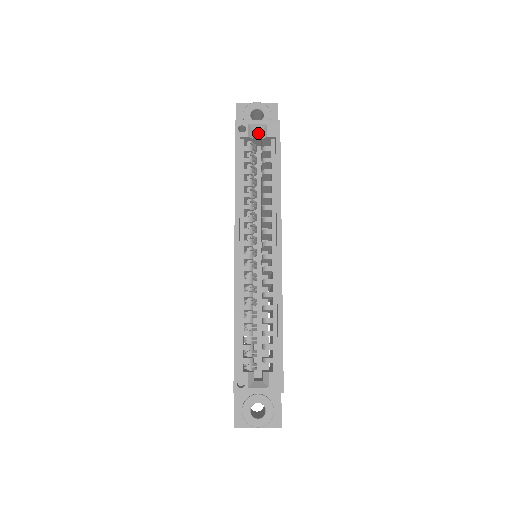
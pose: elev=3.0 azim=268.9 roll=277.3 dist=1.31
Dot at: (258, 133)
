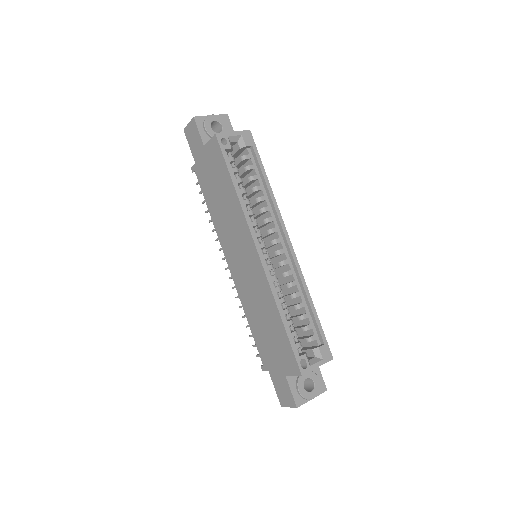
Dot at: (232, 144)
